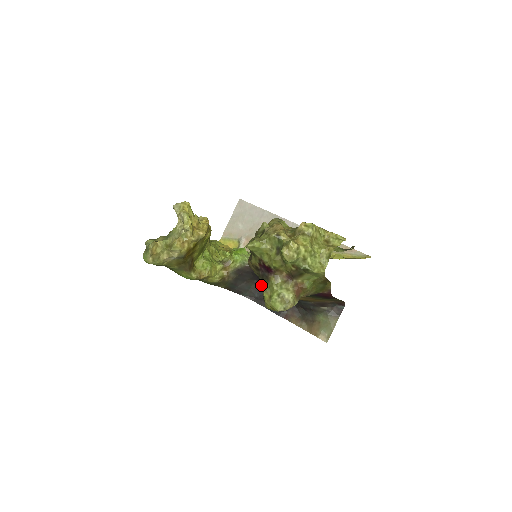
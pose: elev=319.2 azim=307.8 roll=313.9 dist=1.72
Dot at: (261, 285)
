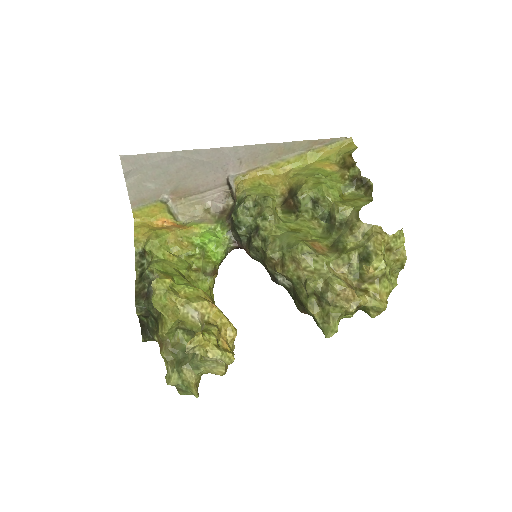
Dot at: occluded
